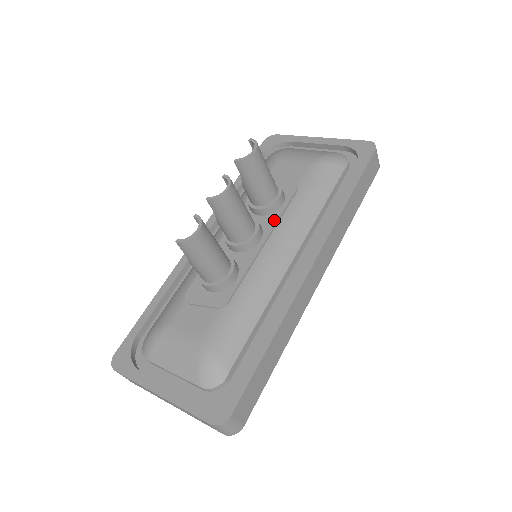
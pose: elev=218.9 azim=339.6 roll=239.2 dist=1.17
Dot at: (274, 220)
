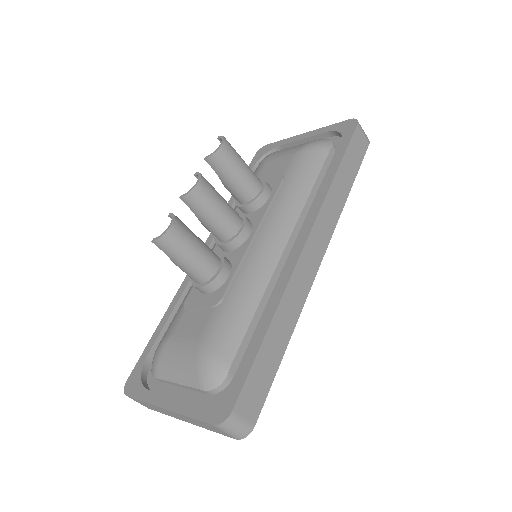
Dot at: (262, 212)
